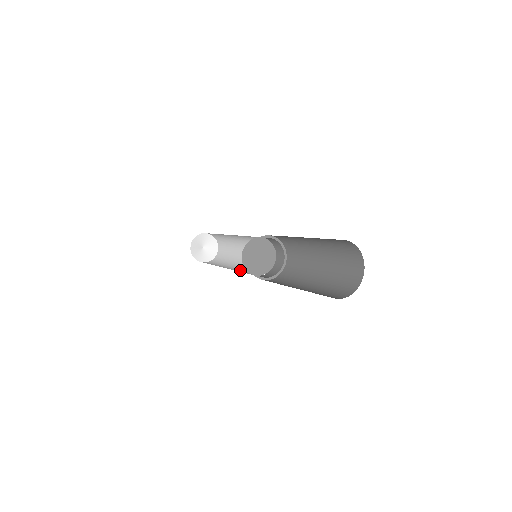
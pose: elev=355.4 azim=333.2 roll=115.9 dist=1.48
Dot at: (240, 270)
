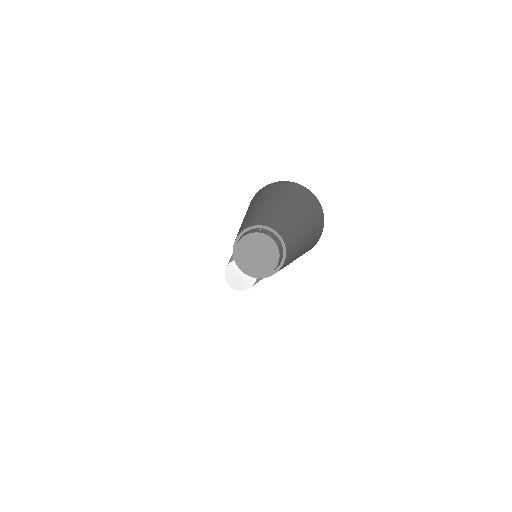
Dot at: occluded
